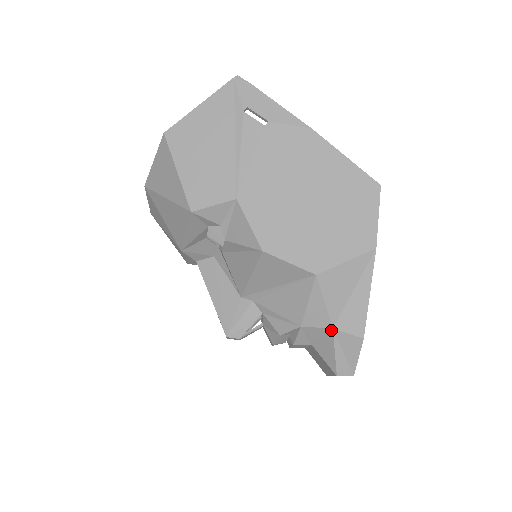
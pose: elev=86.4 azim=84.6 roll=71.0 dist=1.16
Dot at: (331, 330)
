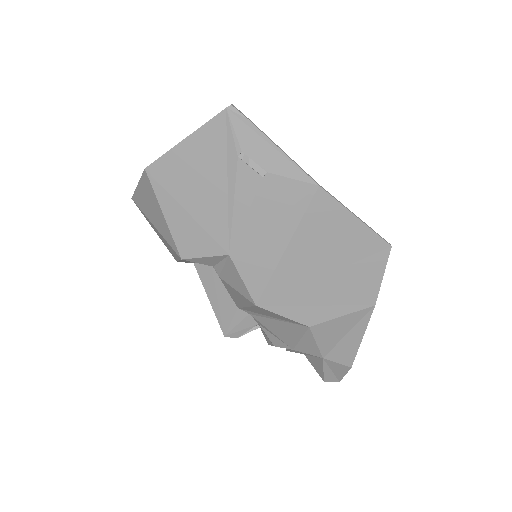
Dot at: (321, 358)
